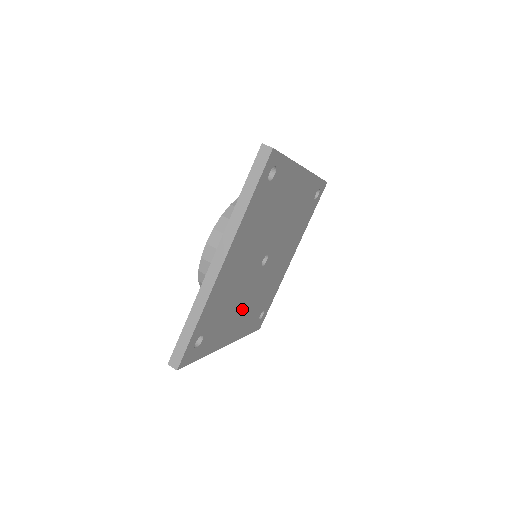
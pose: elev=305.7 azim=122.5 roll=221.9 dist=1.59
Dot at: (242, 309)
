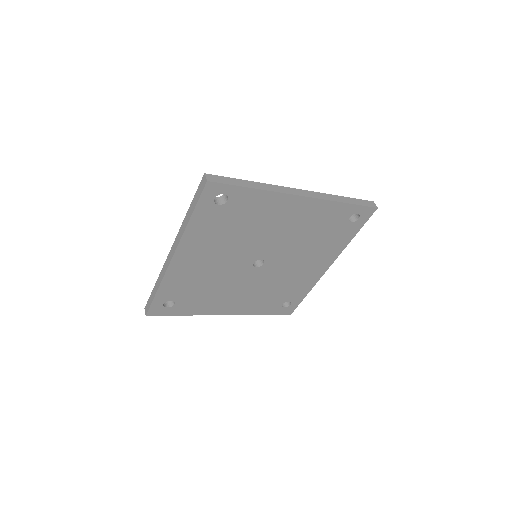
Dot at: (238, 294)
